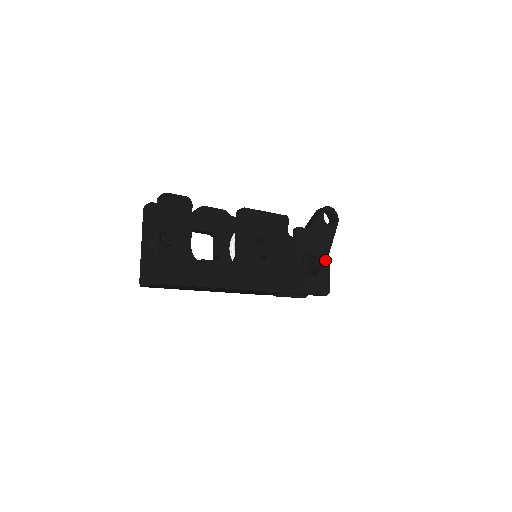
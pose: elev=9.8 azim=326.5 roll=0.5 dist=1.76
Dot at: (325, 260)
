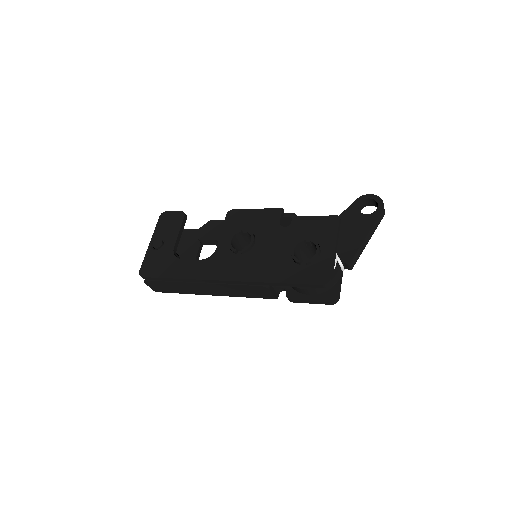
Dot at: (329, 246)
